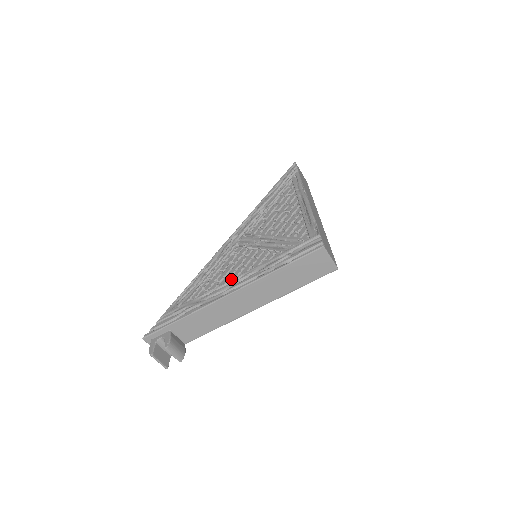
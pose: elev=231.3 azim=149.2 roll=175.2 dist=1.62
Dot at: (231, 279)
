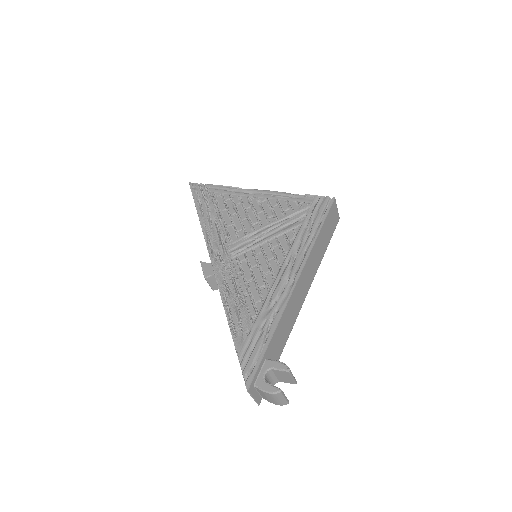
Dot at: (277, 273)
